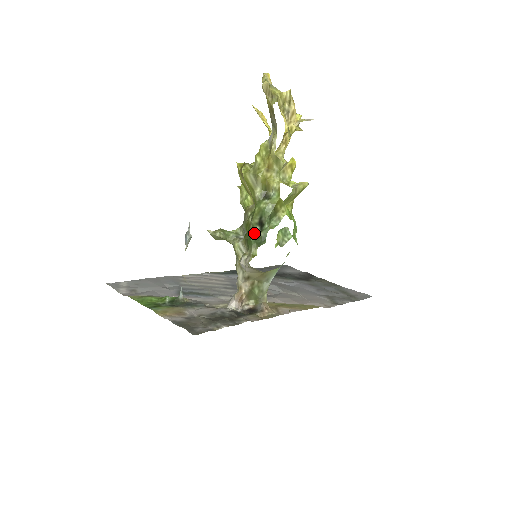
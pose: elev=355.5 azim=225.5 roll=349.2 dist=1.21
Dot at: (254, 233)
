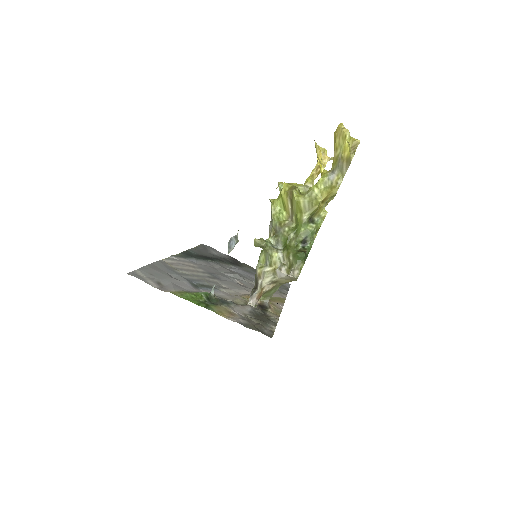
Dot at: (297, 249)
